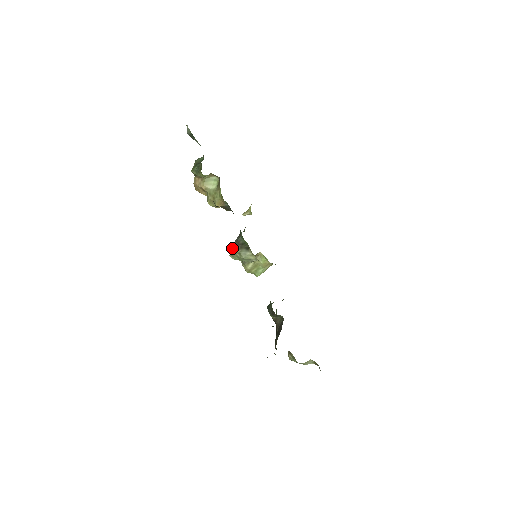
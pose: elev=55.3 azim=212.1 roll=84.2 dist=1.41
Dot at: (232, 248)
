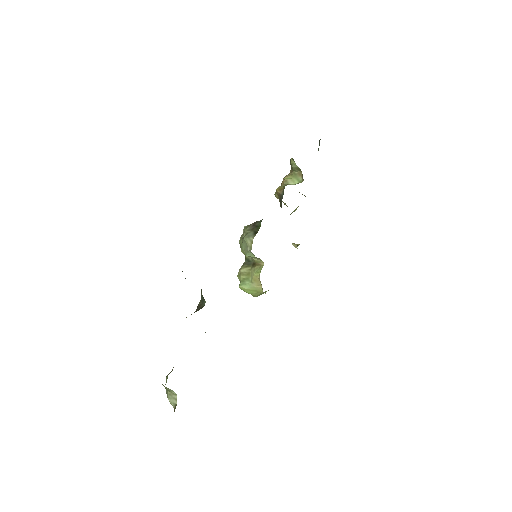
Dot at: (248, 227)
